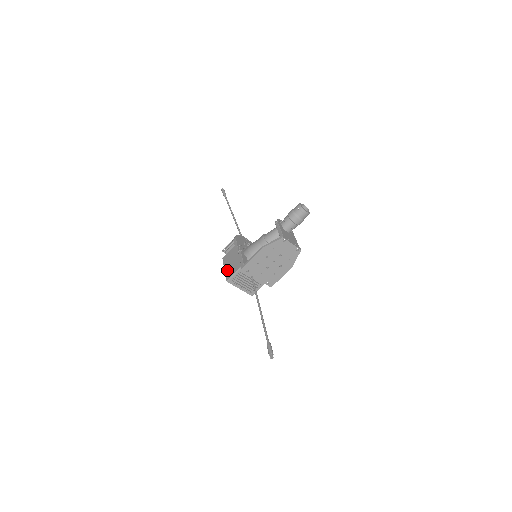
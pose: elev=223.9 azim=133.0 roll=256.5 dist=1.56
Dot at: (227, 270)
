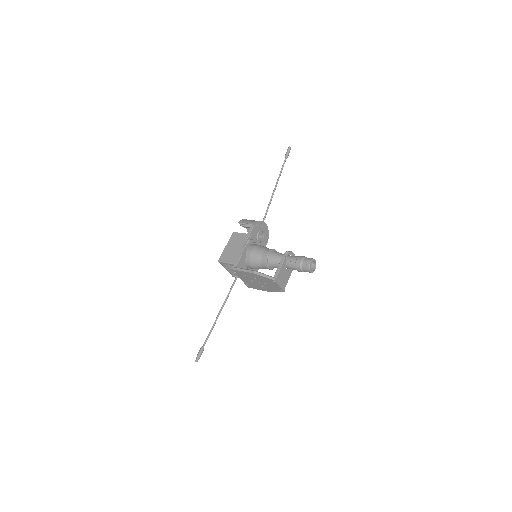
Dot at: (226, 251)
